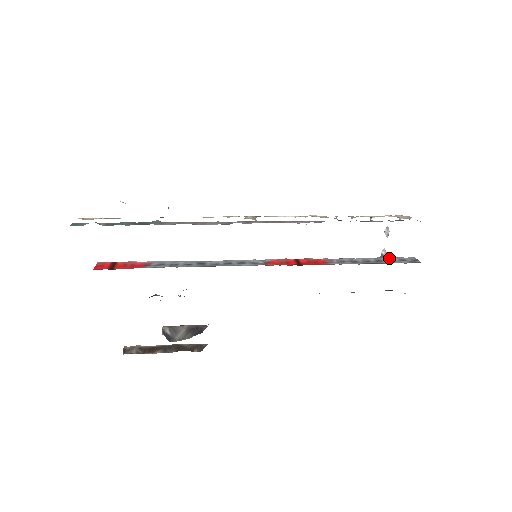
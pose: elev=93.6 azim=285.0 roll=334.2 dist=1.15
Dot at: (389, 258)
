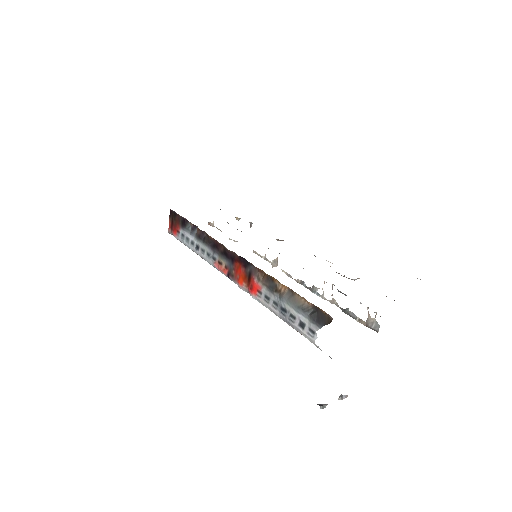
Dot at: occluded
